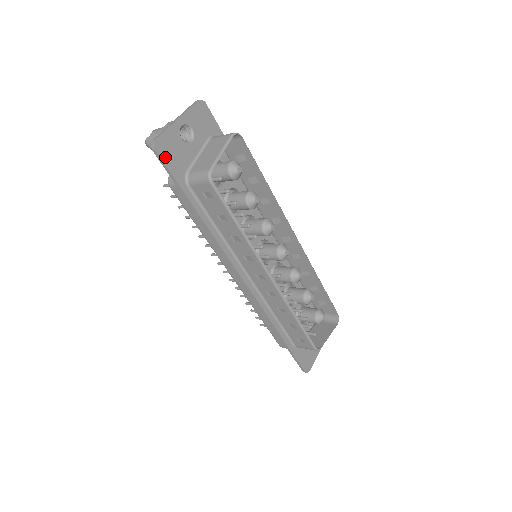
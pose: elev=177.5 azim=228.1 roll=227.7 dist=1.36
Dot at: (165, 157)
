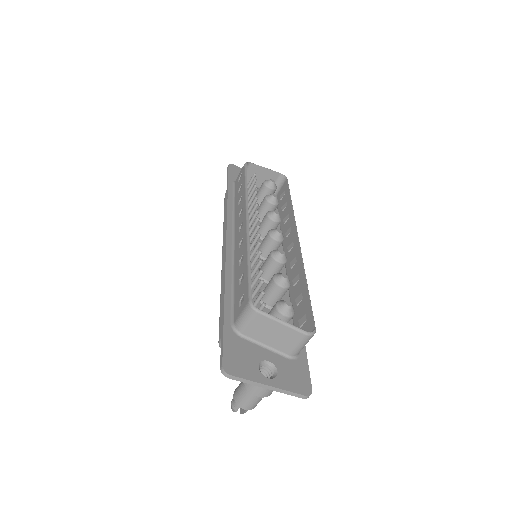
Dot at: (232, 170)
